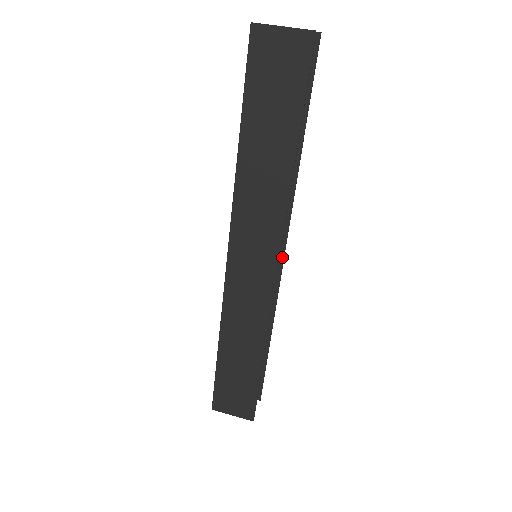
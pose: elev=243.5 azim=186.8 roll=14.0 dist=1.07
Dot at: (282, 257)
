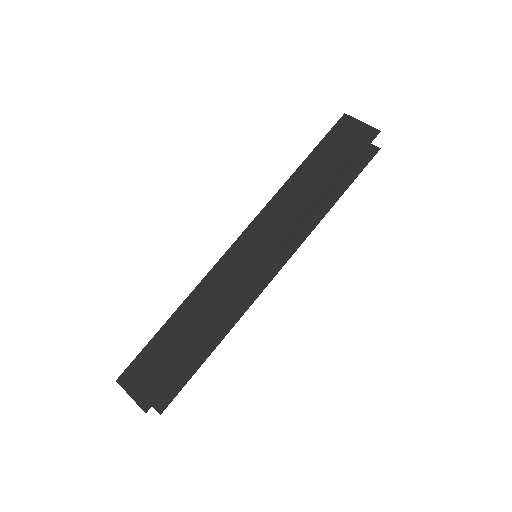
Dot at: (272, 276)
